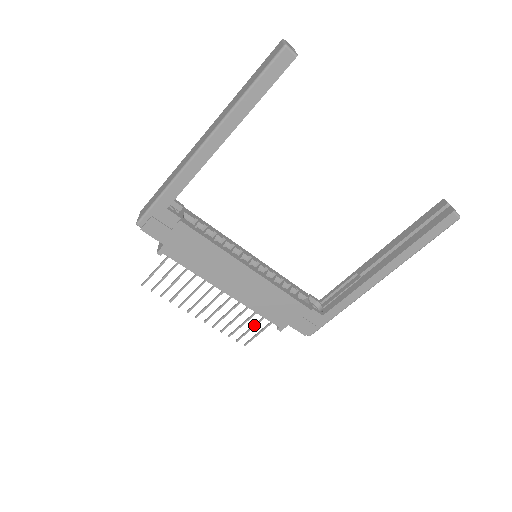
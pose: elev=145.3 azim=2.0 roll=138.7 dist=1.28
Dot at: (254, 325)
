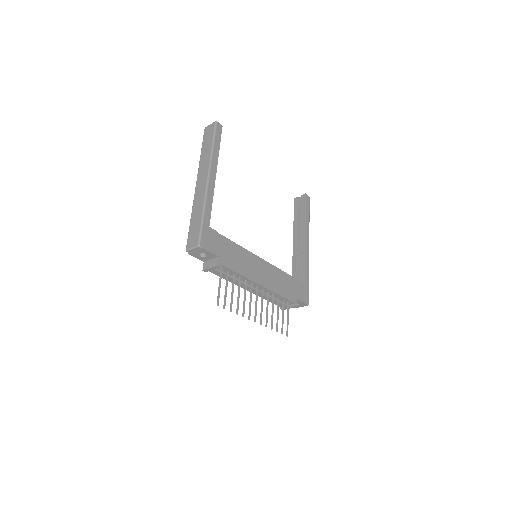
Dot at: (283, 312)
